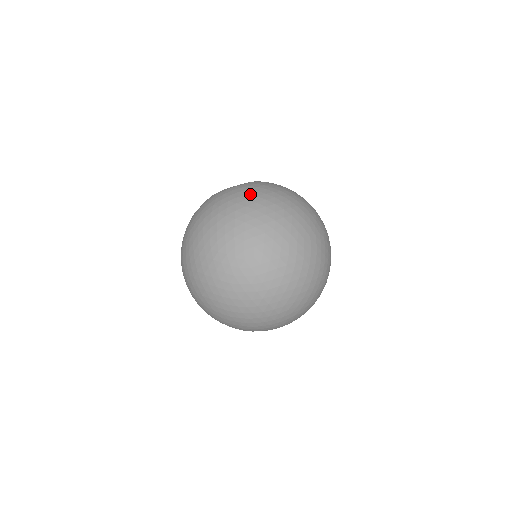
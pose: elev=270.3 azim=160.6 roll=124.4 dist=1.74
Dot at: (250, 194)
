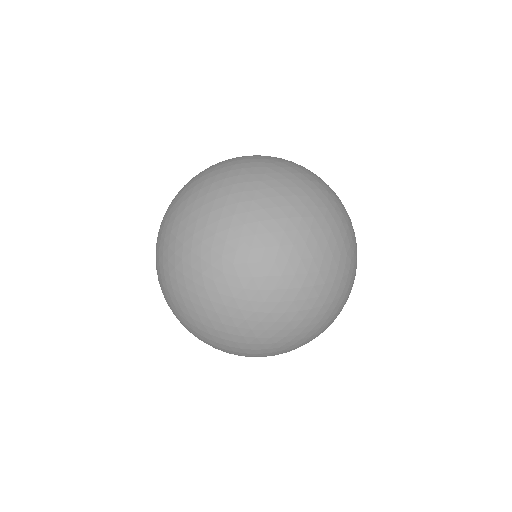
Dot at: (173, 211)
